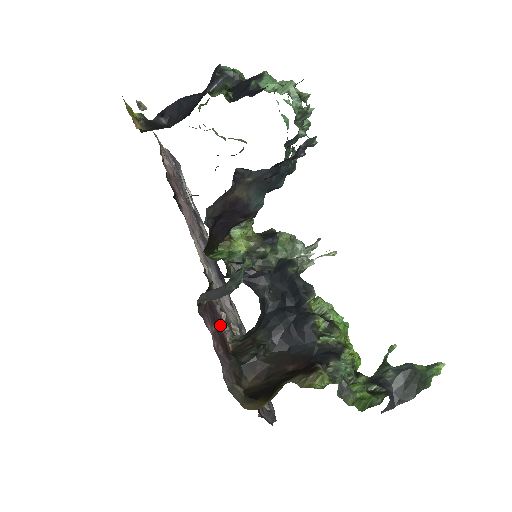
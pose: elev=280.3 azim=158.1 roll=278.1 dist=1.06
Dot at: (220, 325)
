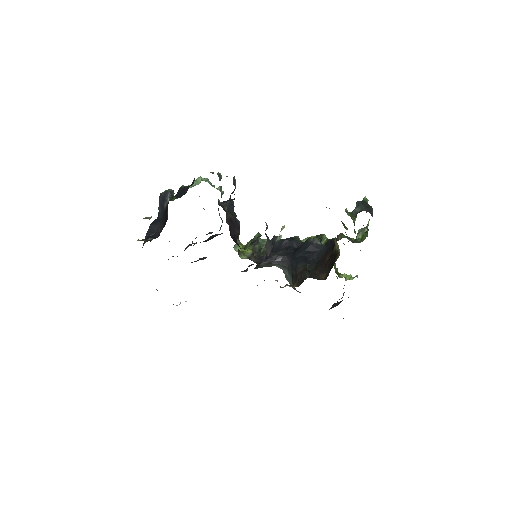
Dot at: occluded
